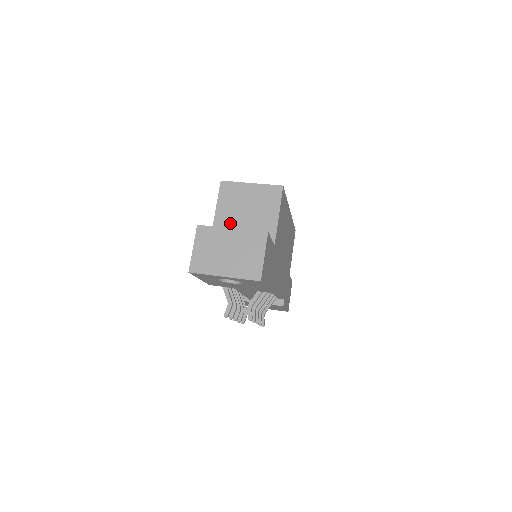
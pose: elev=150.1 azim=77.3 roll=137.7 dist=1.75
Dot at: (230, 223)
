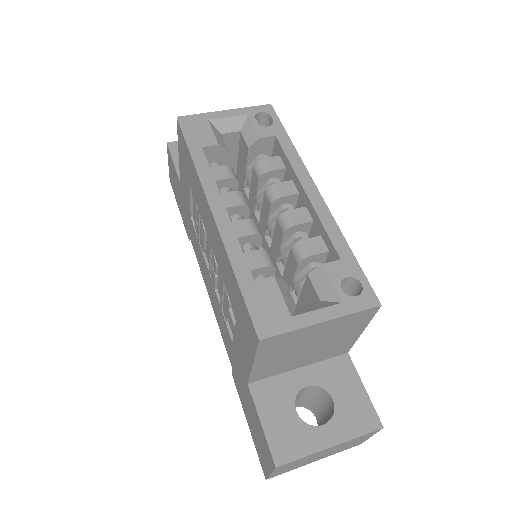
Dot at: (280, 365)
